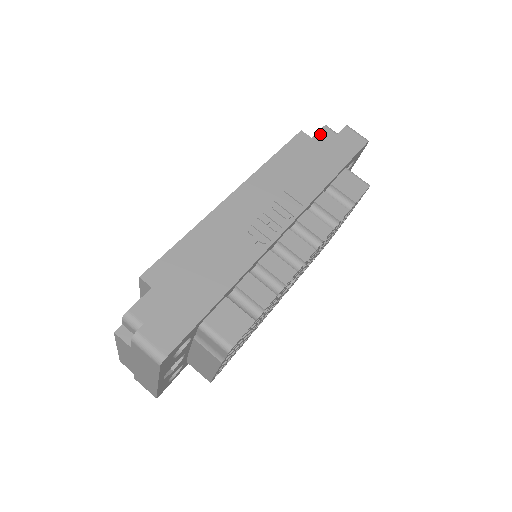
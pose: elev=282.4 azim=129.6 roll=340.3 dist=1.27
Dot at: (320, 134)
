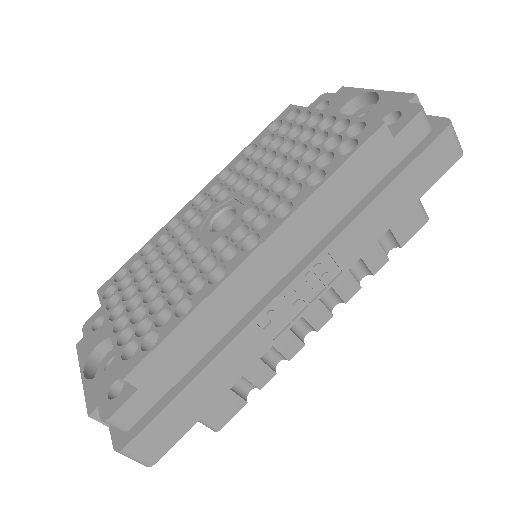
Dot at: (408, 130)
